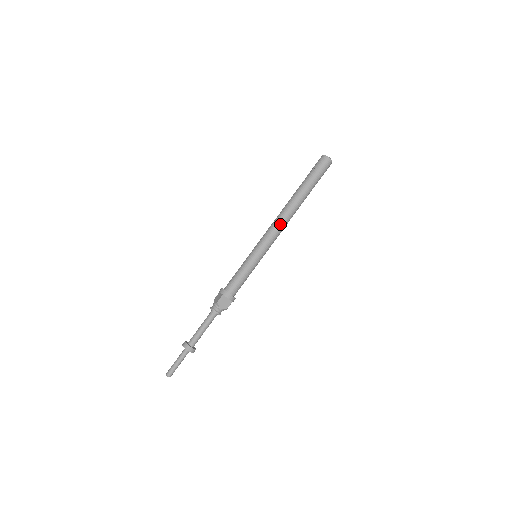
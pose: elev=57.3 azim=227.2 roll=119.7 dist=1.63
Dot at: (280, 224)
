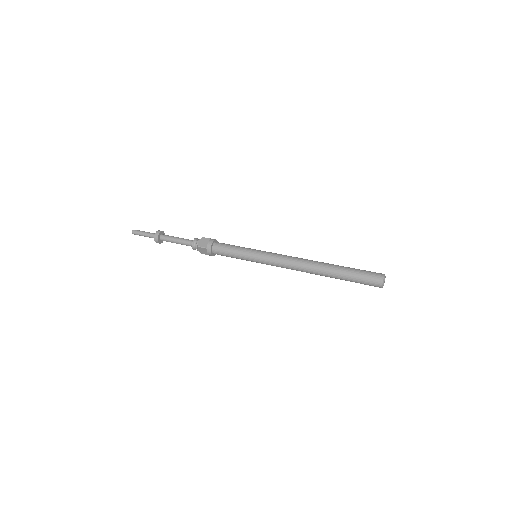
Dot at: (292, 267)
